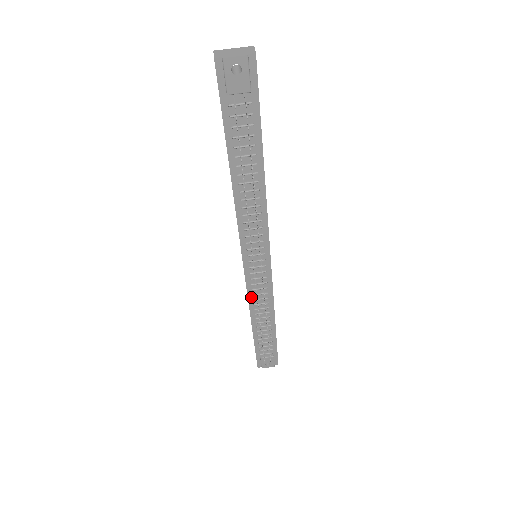
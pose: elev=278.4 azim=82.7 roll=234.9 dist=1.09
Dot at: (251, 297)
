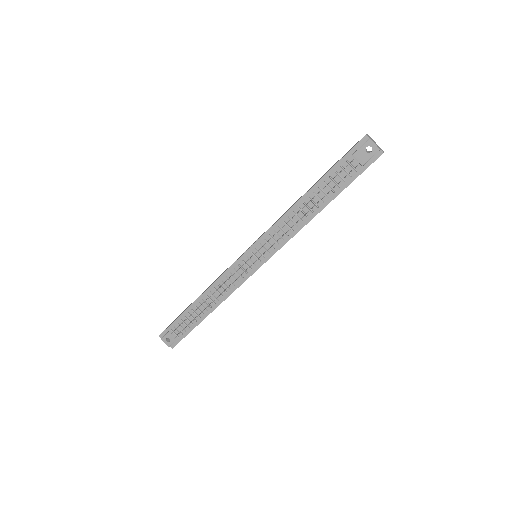
Dot at: (223, 277)
